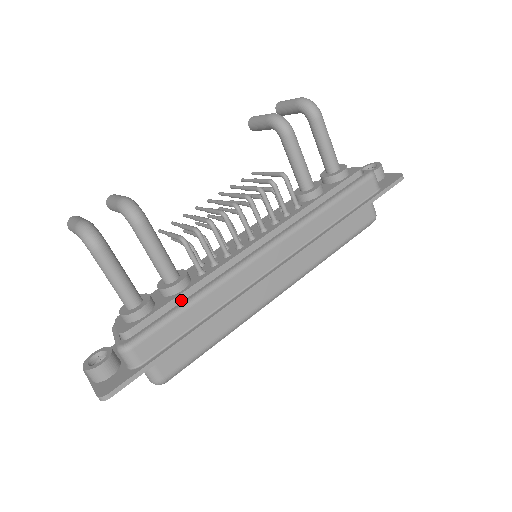
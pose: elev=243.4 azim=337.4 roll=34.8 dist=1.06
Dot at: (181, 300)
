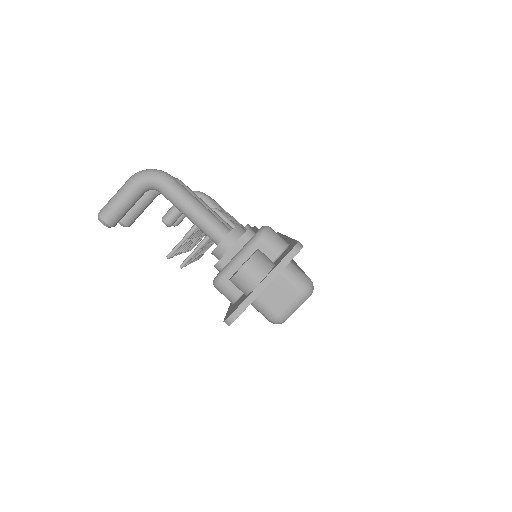
Dot at: occluded
